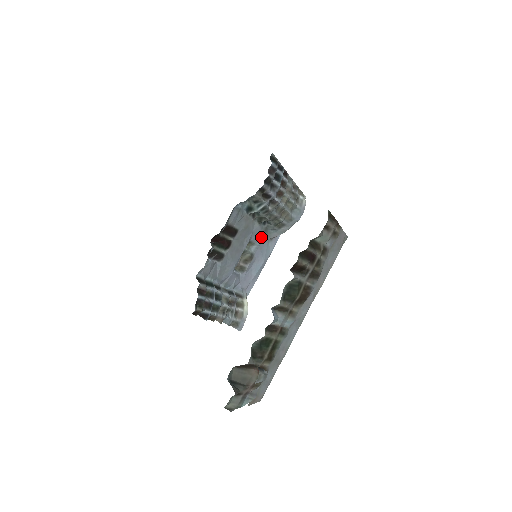
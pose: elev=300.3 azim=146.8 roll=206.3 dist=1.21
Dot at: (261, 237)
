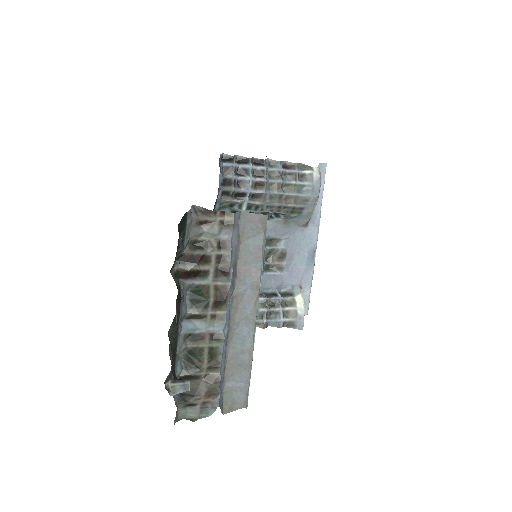
Dot at: (284, 230)
